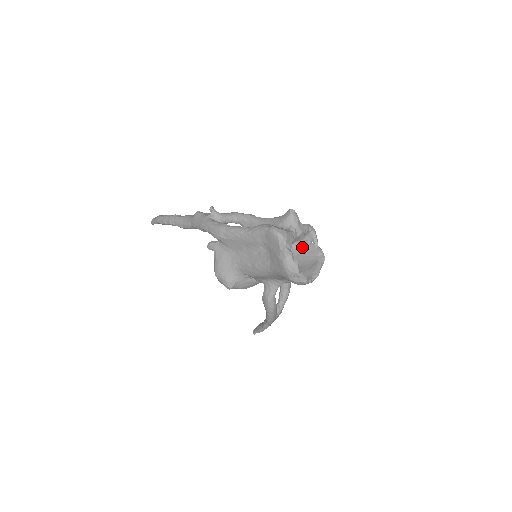
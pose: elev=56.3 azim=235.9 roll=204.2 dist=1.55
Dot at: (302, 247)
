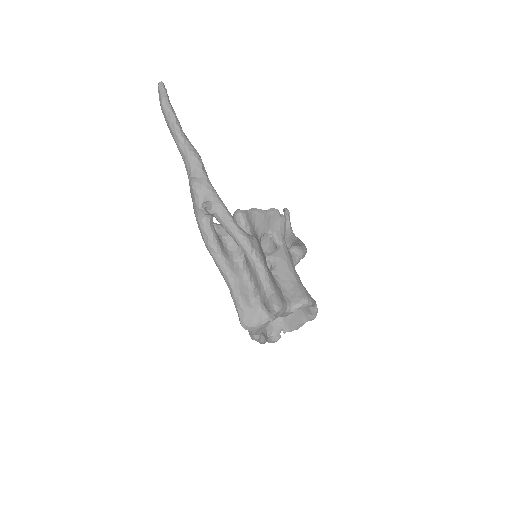
Dot at: occluded
